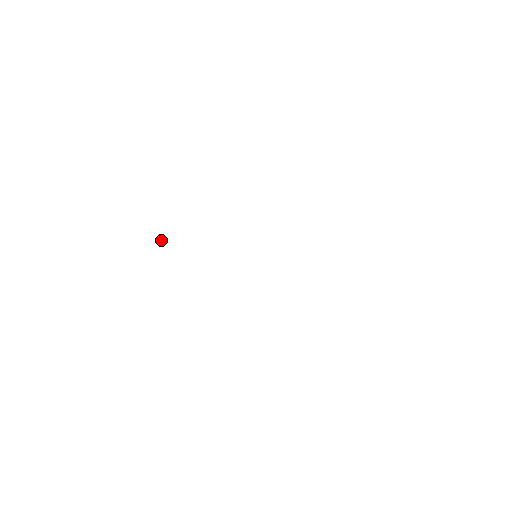
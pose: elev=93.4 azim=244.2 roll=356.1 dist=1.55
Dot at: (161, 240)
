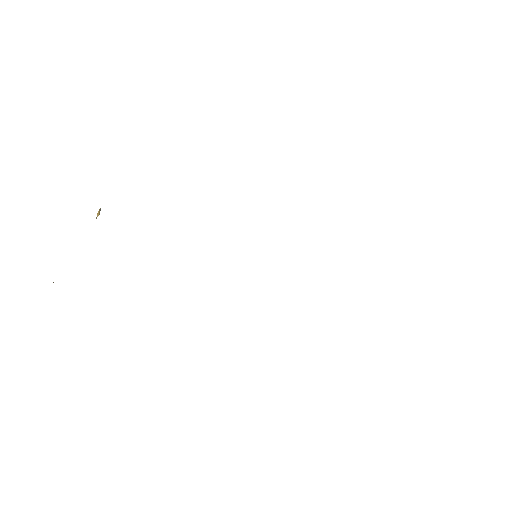
Dot at: (98, 215)
